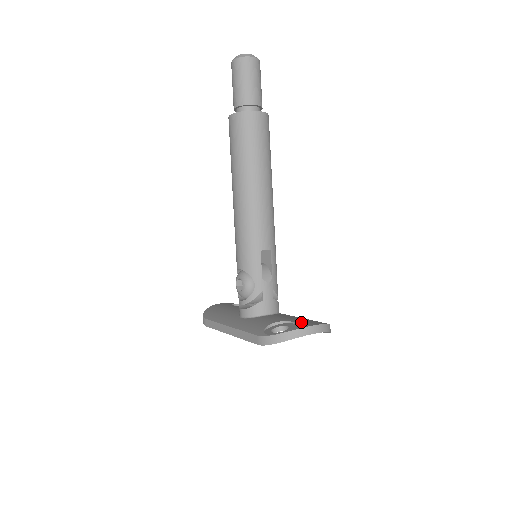
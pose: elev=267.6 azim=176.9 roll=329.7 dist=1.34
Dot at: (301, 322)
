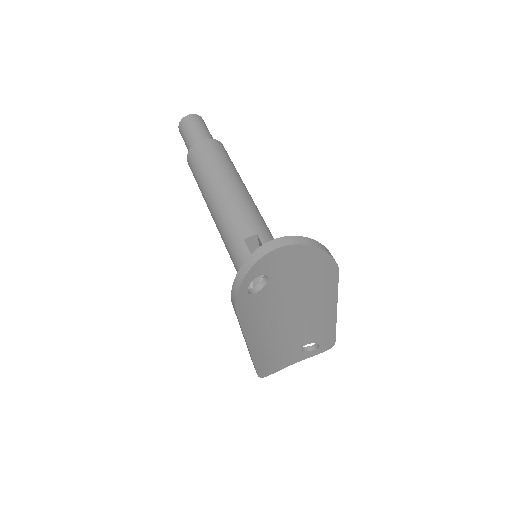
Dot at: occluded
